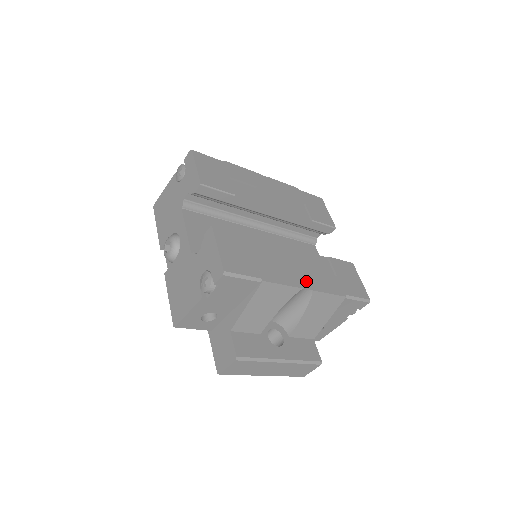
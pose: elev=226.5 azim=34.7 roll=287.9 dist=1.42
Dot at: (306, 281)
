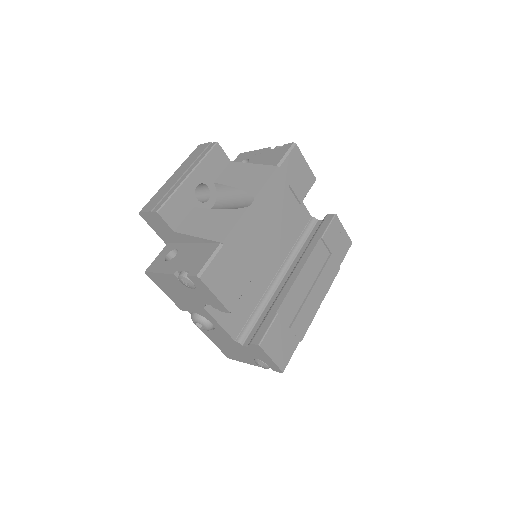
Dot at: (319, 296)
